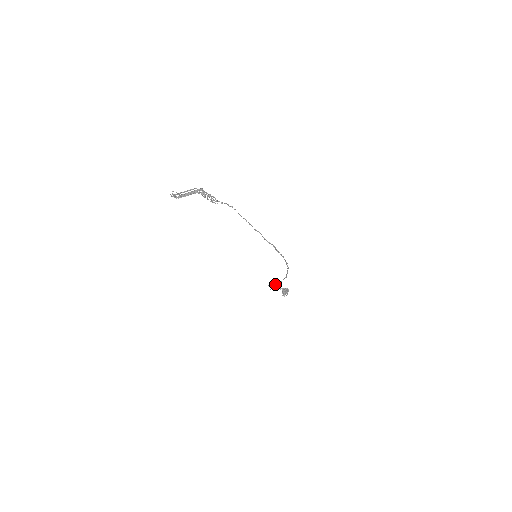
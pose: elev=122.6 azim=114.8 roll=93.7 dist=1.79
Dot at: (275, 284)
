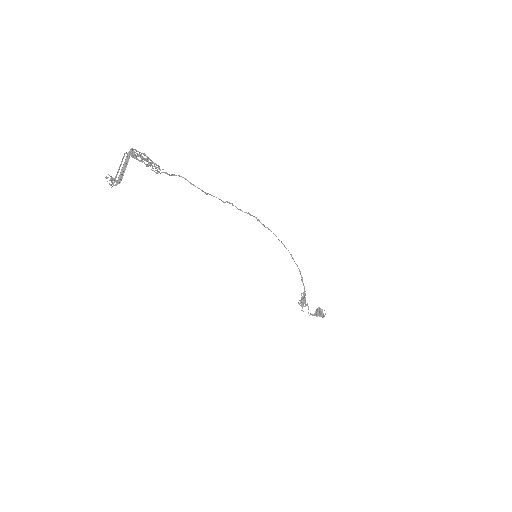
Dot at: (303, 299)
